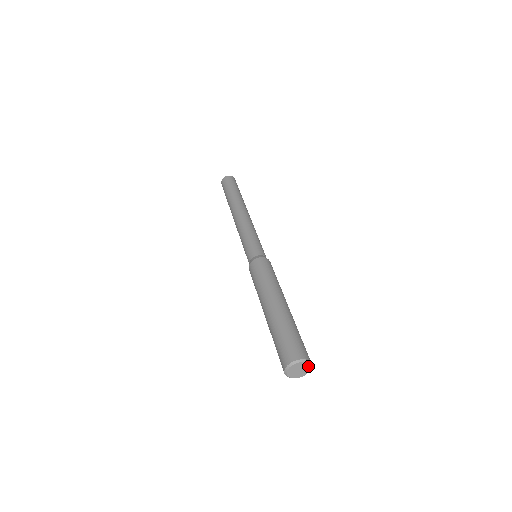
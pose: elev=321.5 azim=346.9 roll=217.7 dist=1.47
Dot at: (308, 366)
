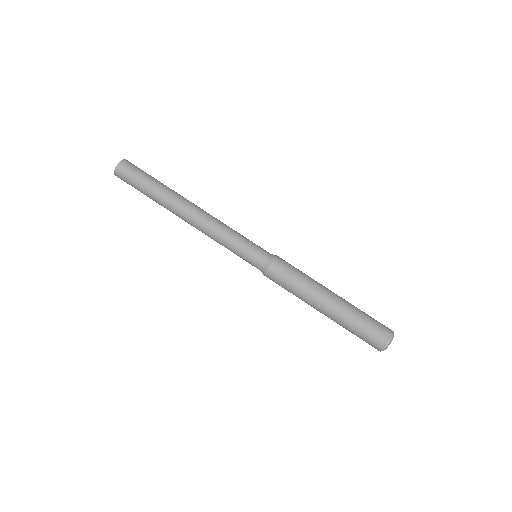
Dot at: occluded
